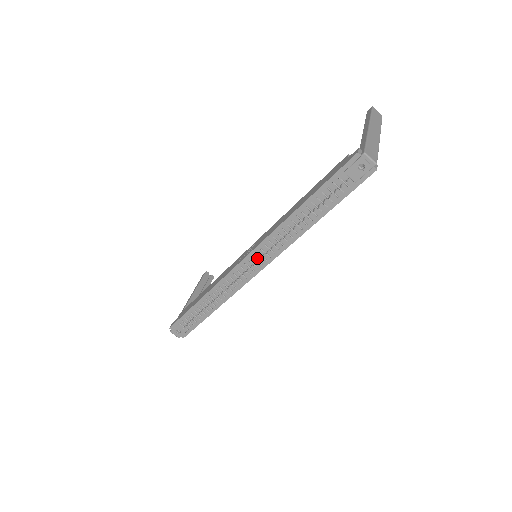
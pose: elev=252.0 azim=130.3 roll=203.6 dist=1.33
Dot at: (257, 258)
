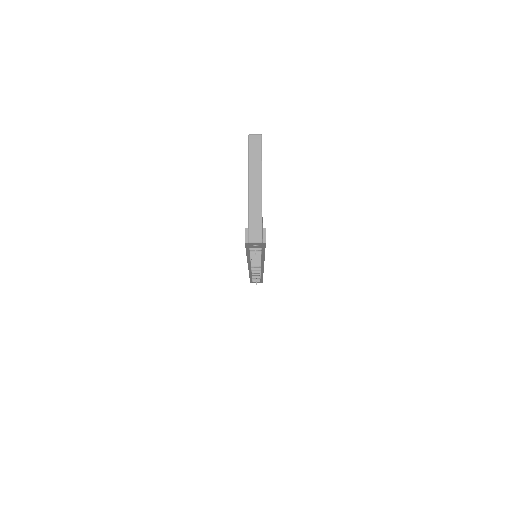
Dot at: (255, 266)
